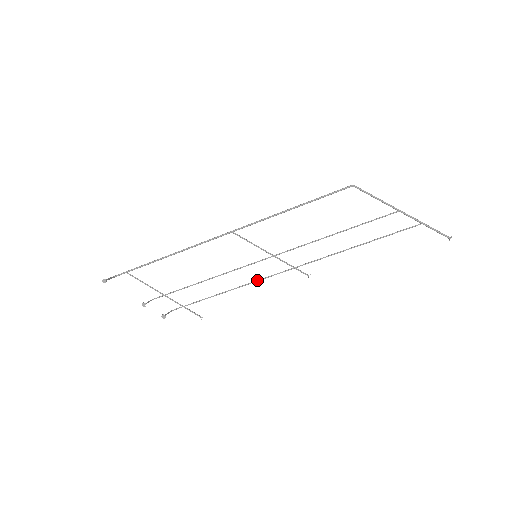
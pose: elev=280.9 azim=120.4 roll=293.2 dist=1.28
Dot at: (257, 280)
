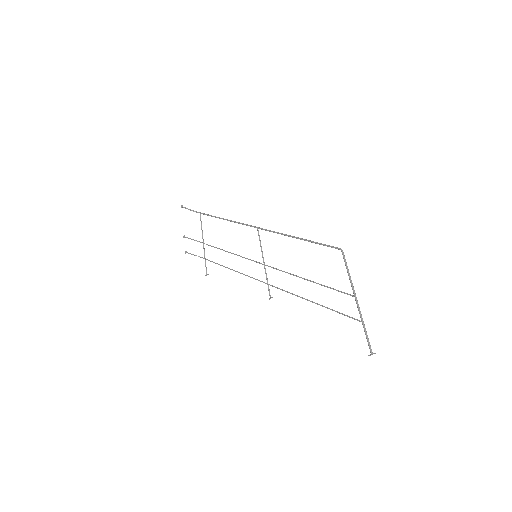
Dot at: occluded
